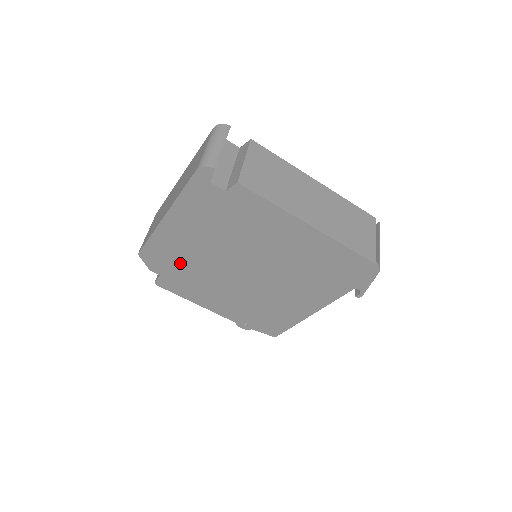
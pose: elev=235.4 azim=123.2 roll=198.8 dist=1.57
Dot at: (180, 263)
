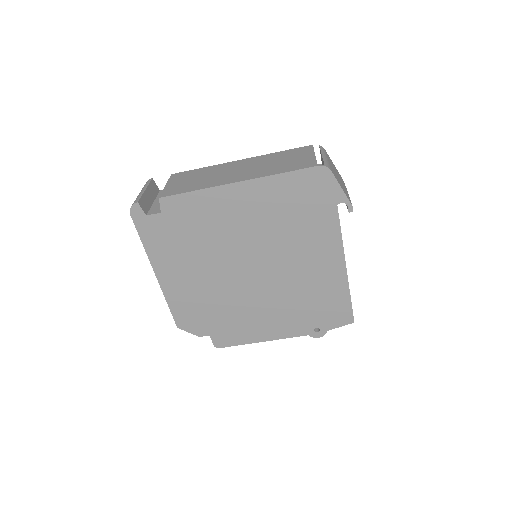
Dot at: (207, 309)
